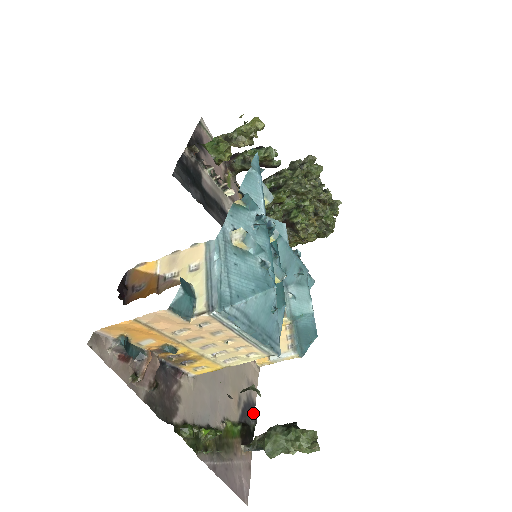
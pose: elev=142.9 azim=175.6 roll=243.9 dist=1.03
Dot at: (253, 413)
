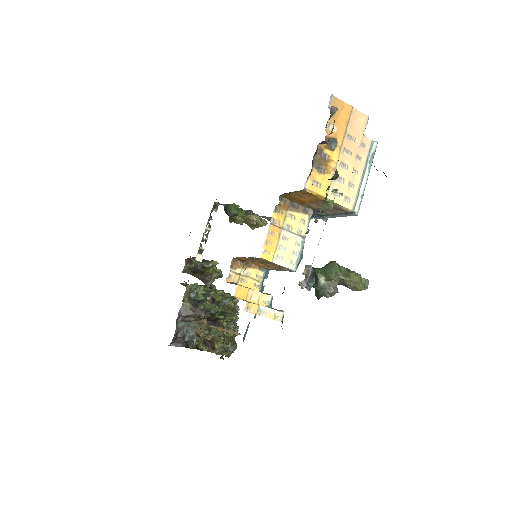
Dot at: occluded
